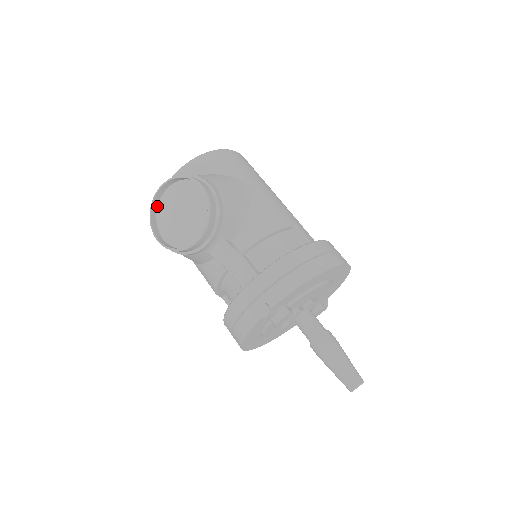
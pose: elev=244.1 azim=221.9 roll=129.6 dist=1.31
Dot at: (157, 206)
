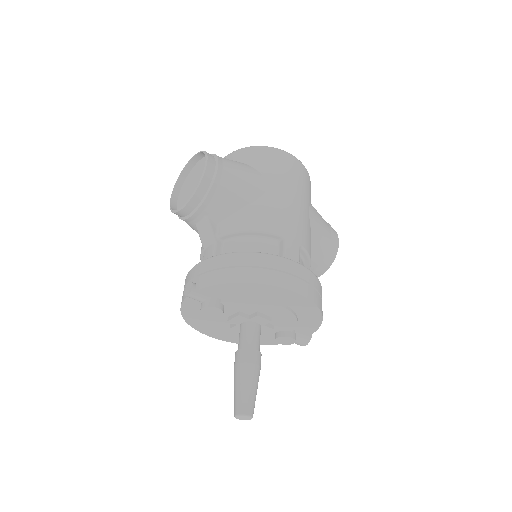
Dot at: (189, 173)
